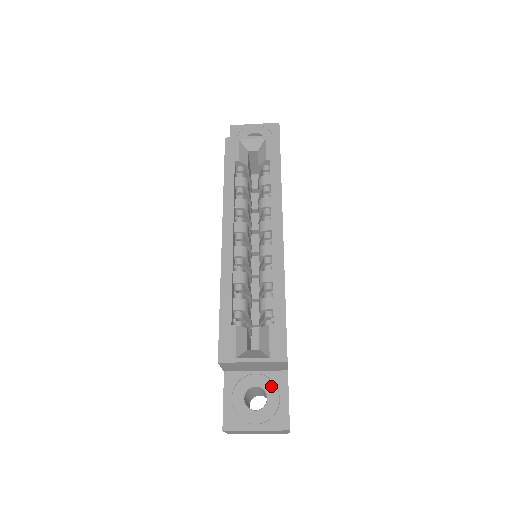
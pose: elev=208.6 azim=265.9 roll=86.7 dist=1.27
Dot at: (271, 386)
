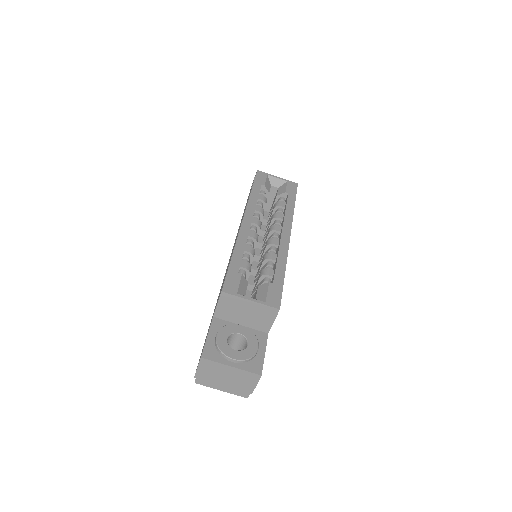
Dot at: (253, 337)
